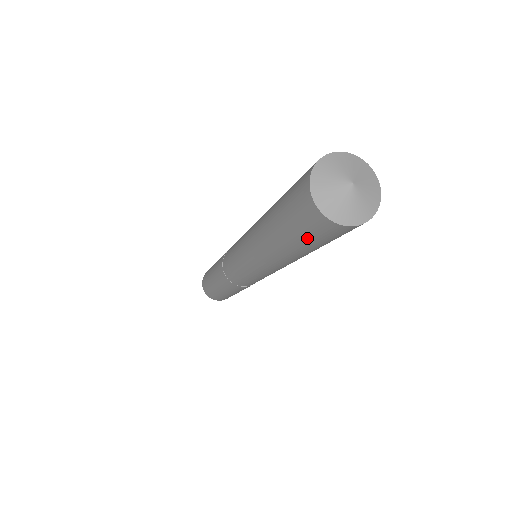
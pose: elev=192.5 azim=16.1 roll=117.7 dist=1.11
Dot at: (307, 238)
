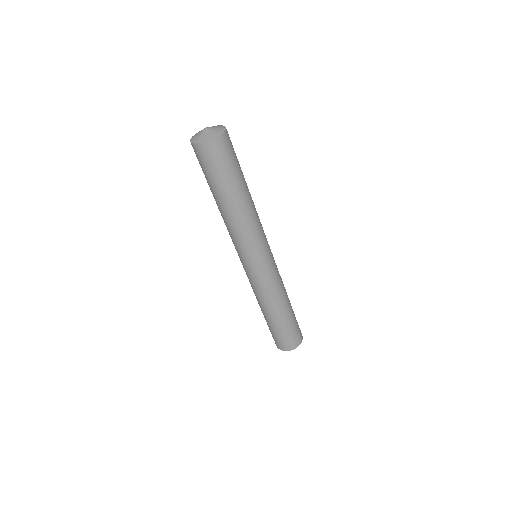
Dot at: (224, 169)
